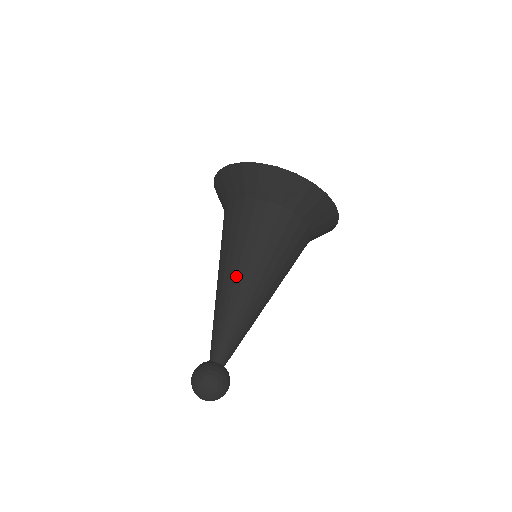
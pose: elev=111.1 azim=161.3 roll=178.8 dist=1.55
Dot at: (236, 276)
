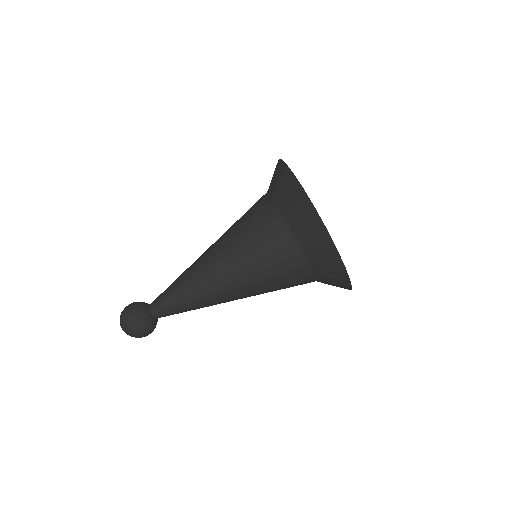
Dot at: (226, 285)
